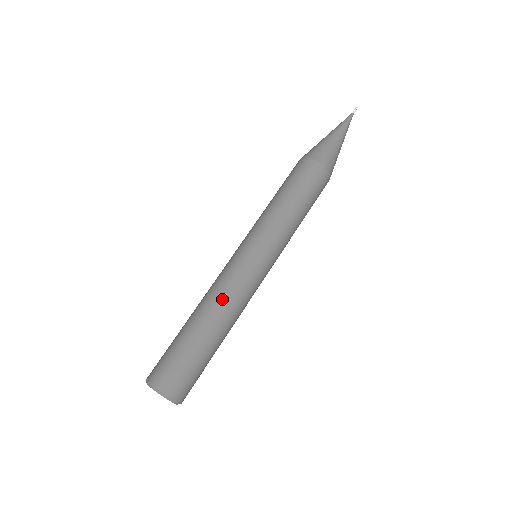
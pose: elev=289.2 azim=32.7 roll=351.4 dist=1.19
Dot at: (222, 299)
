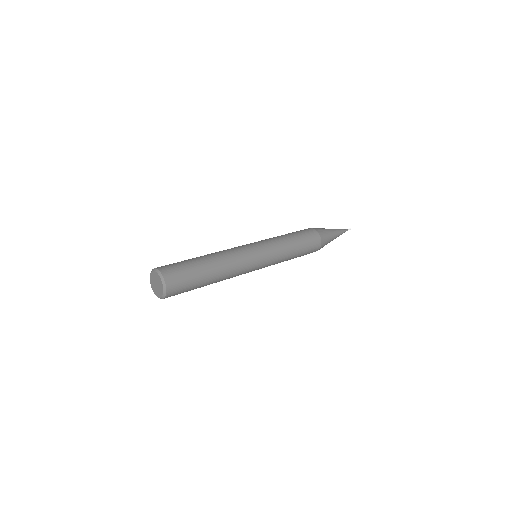
Dot at: occluded
